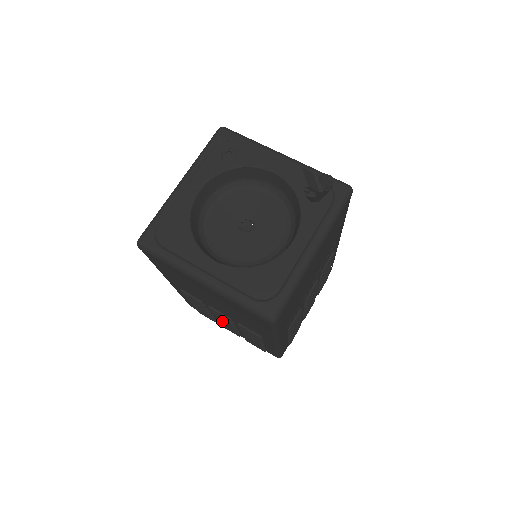
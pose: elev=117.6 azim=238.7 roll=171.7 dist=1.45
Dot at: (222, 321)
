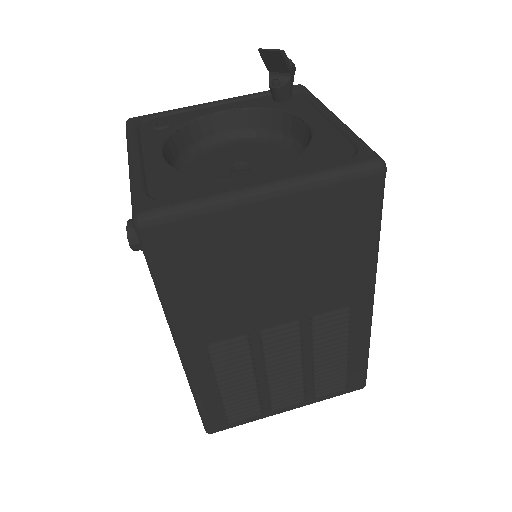
Dot at: (280, 371)
